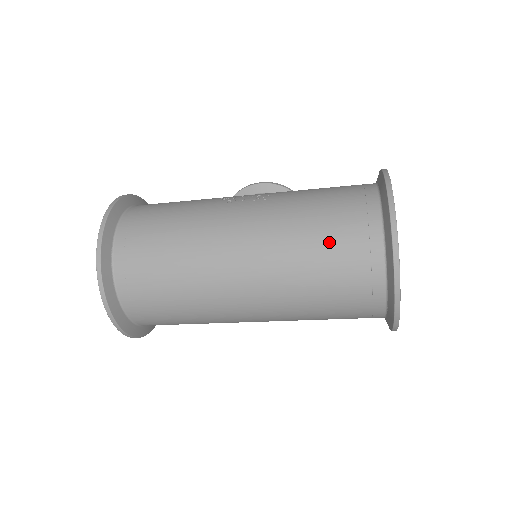
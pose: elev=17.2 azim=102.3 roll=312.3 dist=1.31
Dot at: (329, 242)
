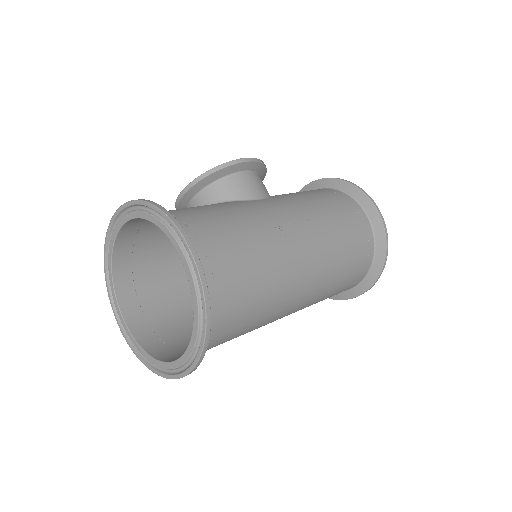
Dot at: (349, 274)
